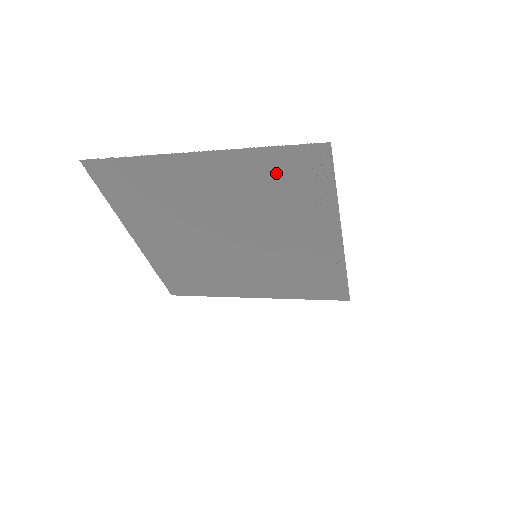
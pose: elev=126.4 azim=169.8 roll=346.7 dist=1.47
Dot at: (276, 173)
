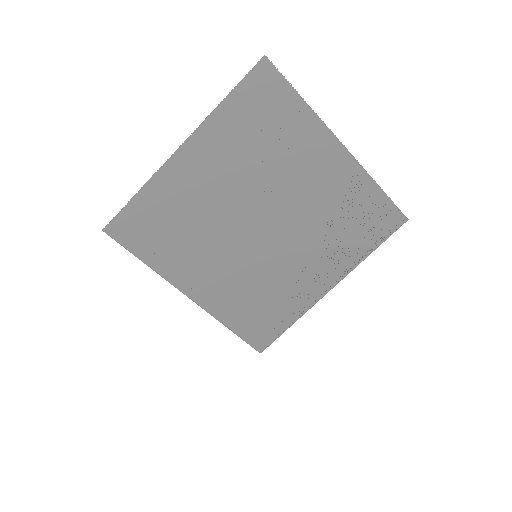
Dot at: (362, 208)
